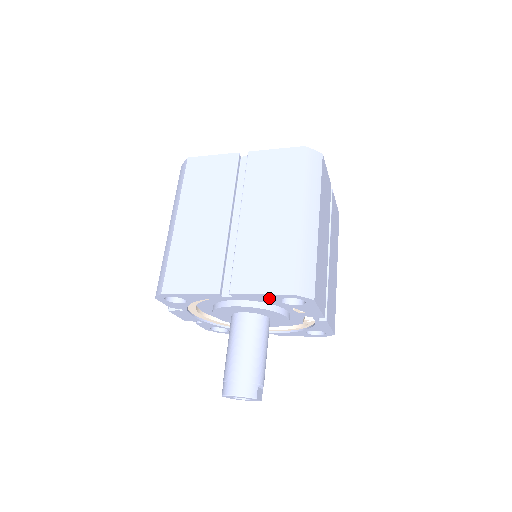
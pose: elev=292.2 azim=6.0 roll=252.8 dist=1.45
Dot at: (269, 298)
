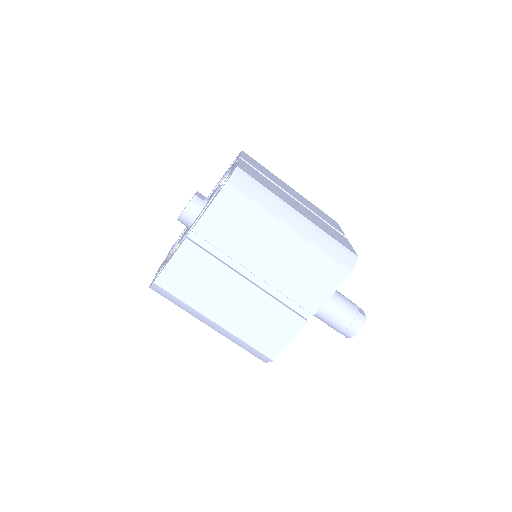
Dot at: occluded
